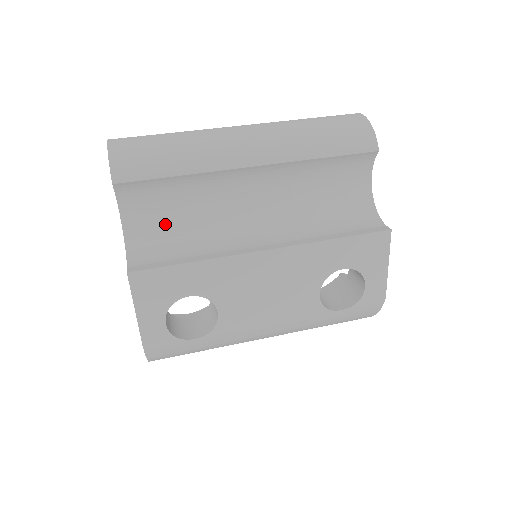
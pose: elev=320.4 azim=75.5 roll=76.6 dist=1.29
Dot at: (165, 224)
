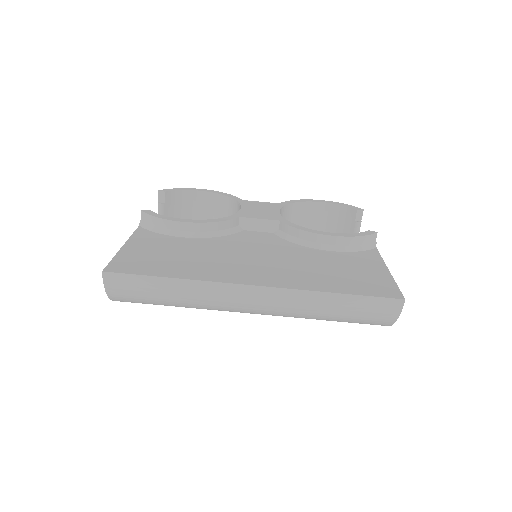
Dot at: occluded
